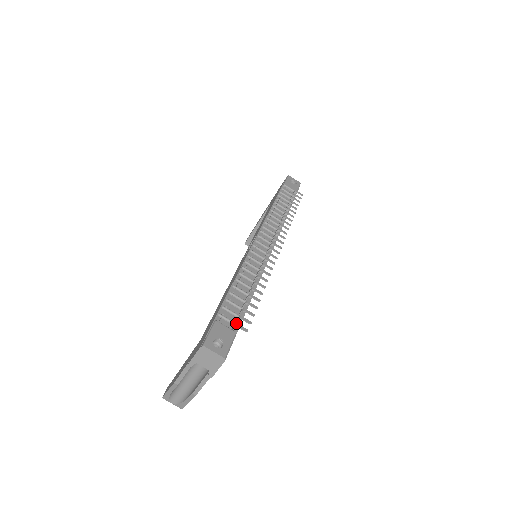
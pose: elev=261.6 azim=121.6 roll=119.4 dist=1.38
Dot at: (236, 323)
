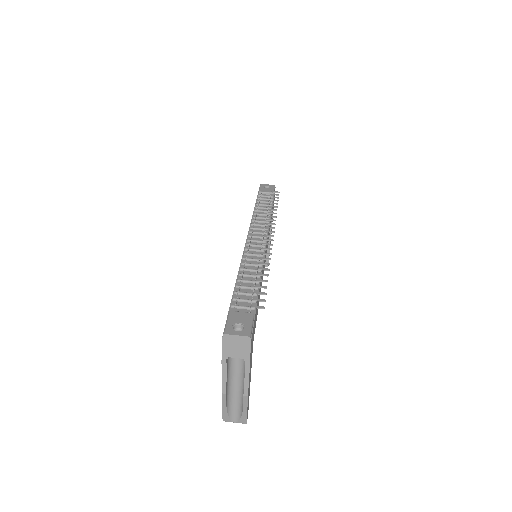
Dot at: occluded
